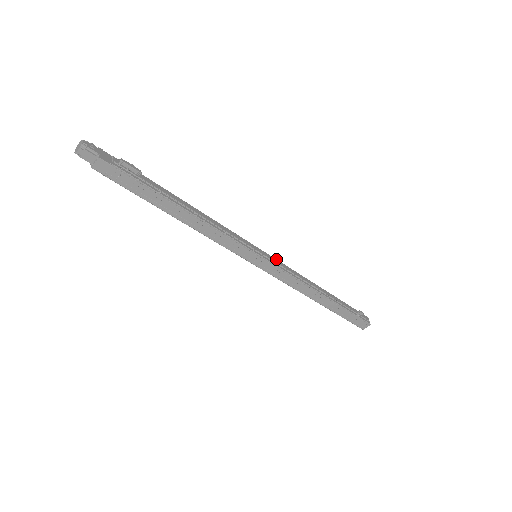
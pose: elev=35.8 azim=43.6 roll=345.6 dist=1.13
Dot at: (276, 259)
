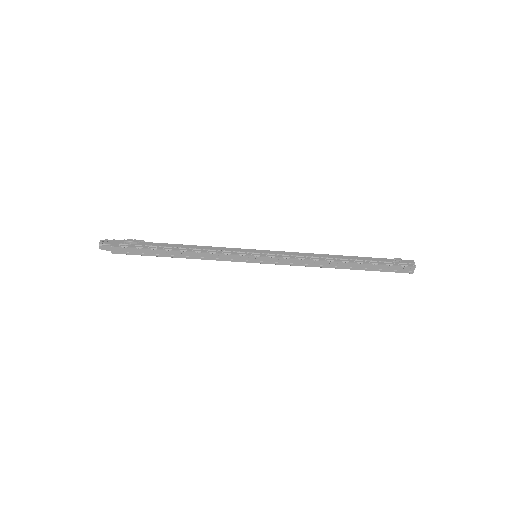
Dot at: (276, 251)
